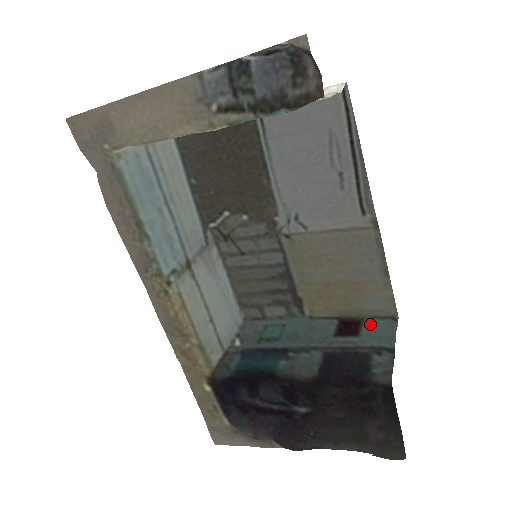
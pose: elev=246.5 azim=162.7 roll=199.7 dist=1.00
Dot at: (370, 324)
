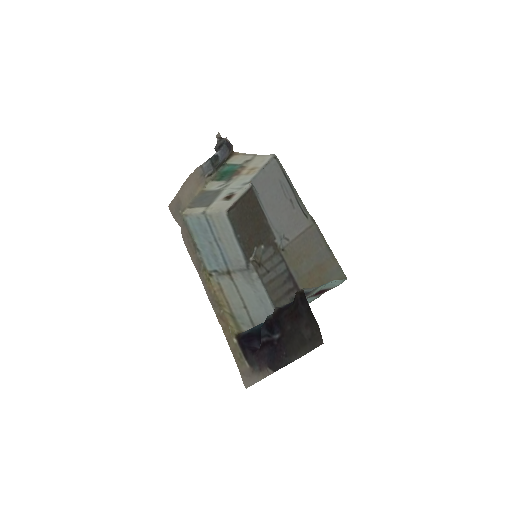
Dot at: (329, 287)
